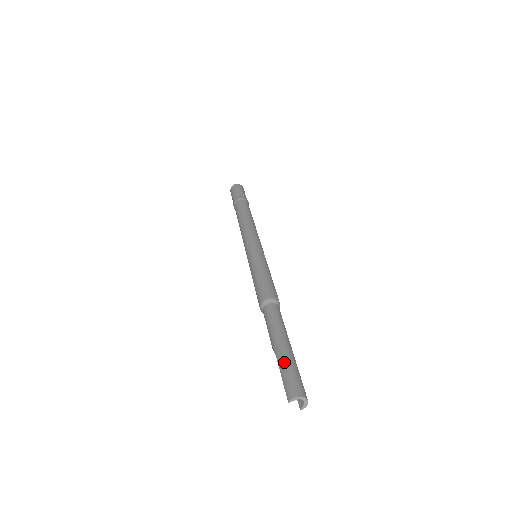
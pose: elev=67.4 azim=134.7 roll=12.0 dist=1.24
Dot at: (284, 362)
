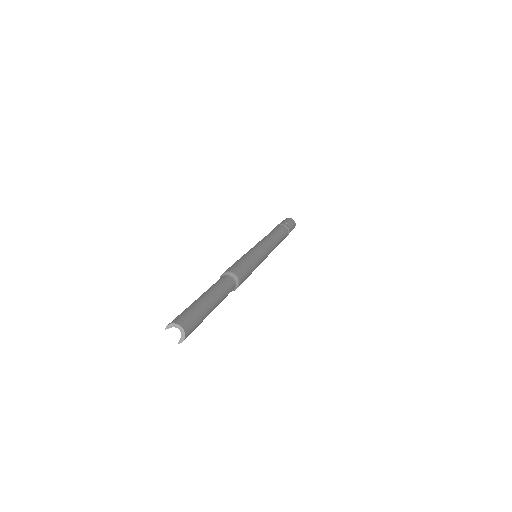
Dot at: (191, 305)
